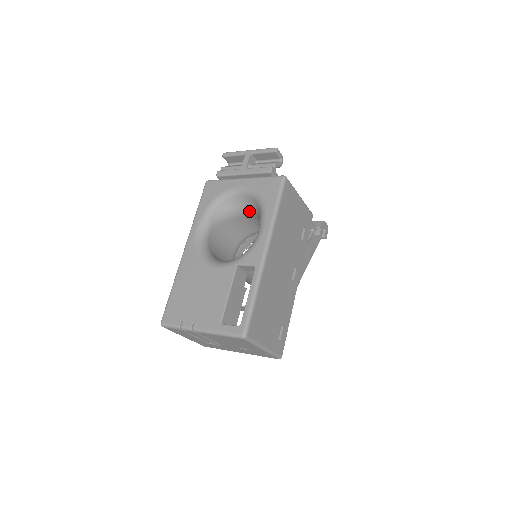
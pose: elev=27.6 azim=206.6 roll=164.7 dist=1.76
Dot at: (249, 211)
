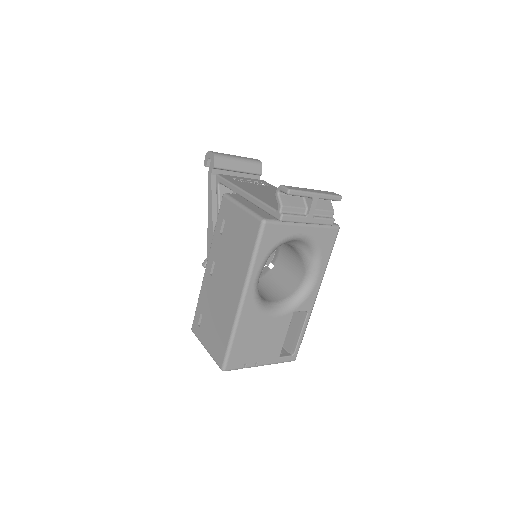
Dot at: (289, 244)
